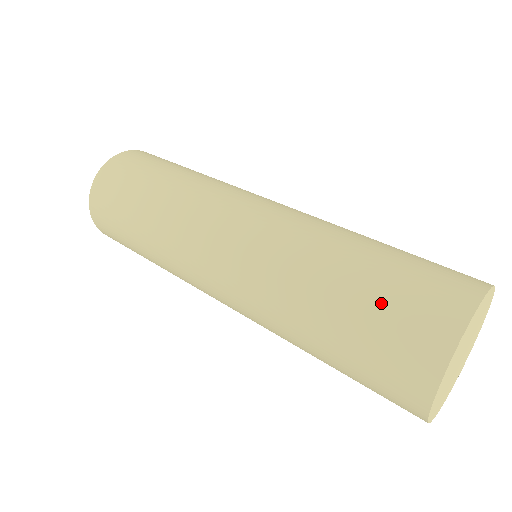
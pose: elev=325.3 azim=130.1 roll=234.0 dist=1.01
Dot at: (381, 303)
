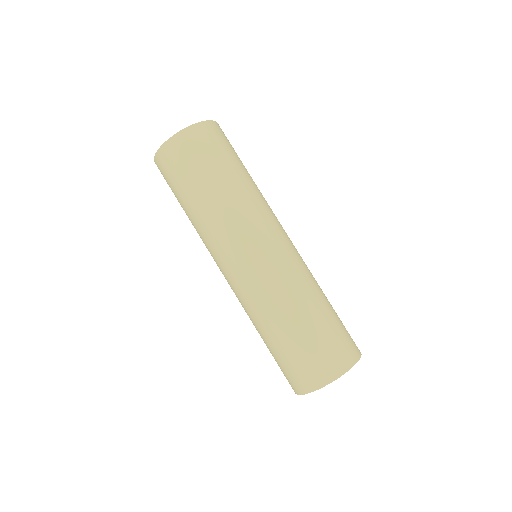
Dot at: (281, 361)
